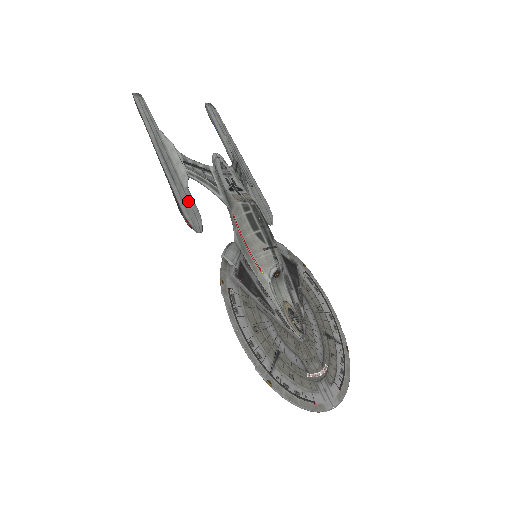
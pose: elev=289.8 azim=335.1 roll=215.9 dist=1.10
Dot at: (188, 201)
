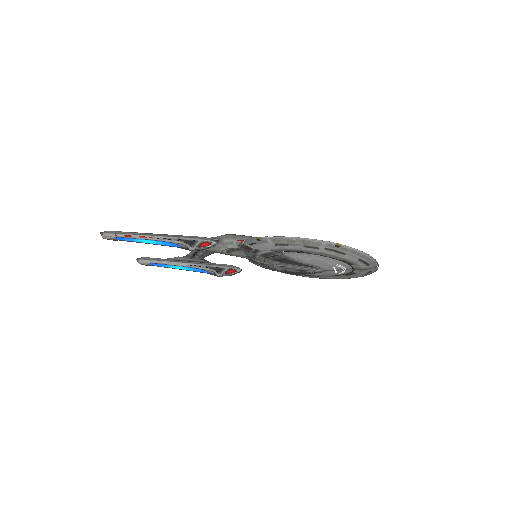
Dot at: occluded
